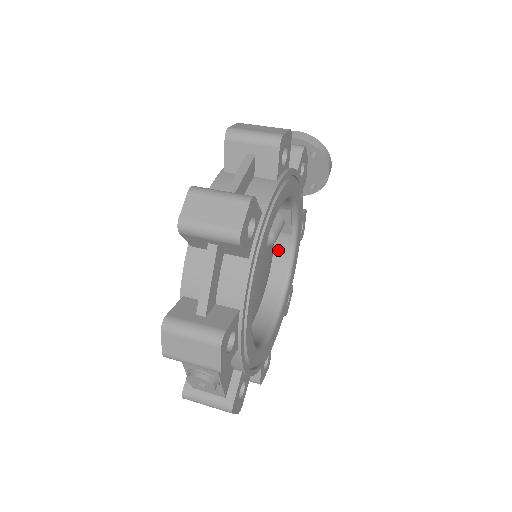
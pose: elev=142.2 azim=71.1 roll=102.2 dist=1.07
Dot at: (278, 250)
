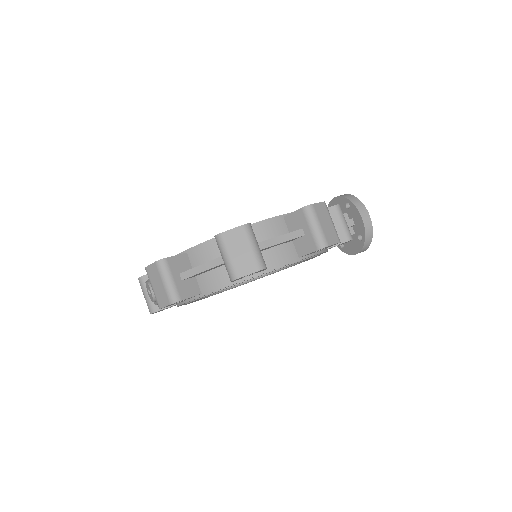
Dot at: occluded
